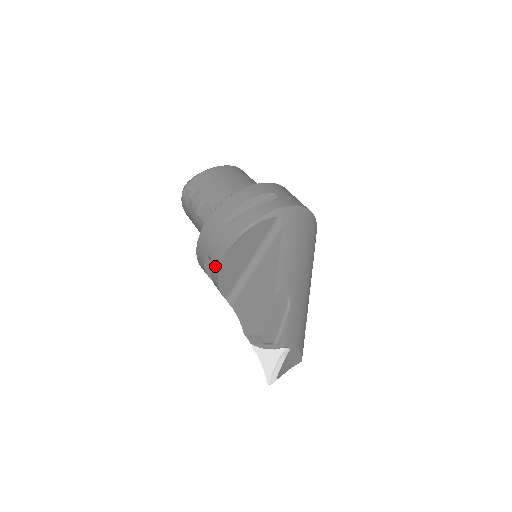
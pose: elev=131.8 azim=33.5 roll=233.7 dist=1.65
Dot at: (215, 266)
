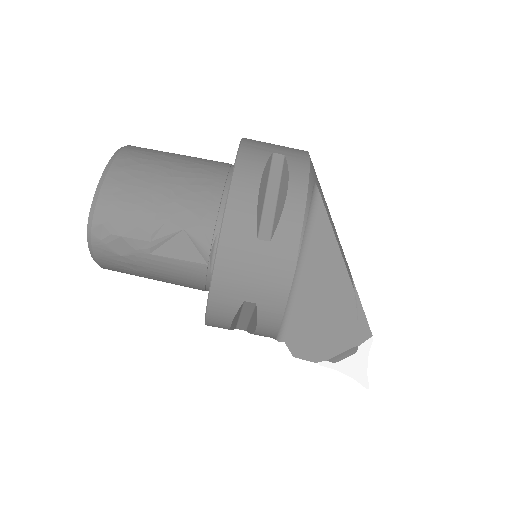
Dot at: (272, 310)
